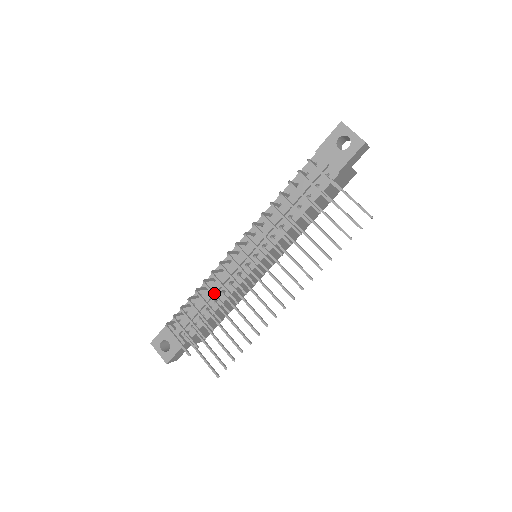
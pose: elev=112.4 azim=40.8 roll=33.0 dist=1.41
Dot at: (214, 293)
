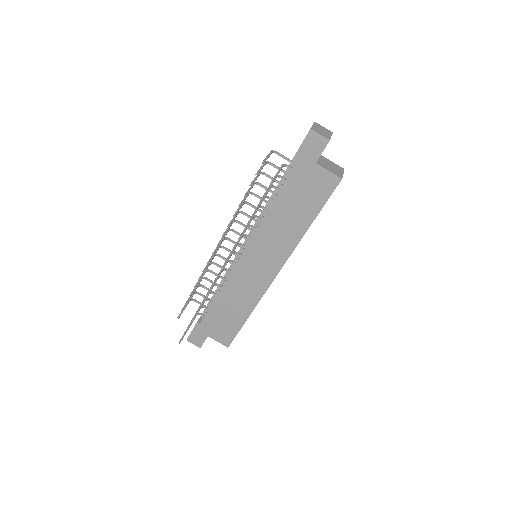
Dot at: occluded
